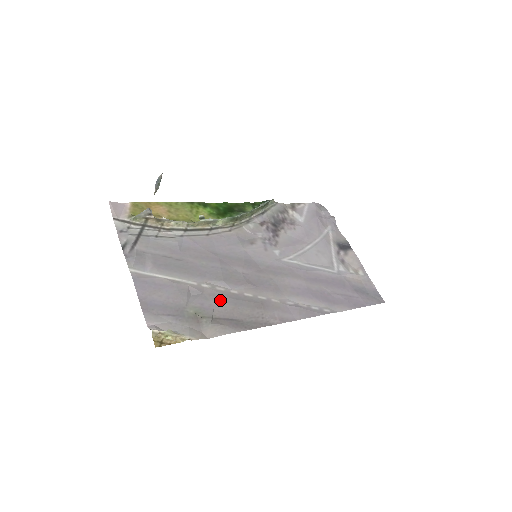
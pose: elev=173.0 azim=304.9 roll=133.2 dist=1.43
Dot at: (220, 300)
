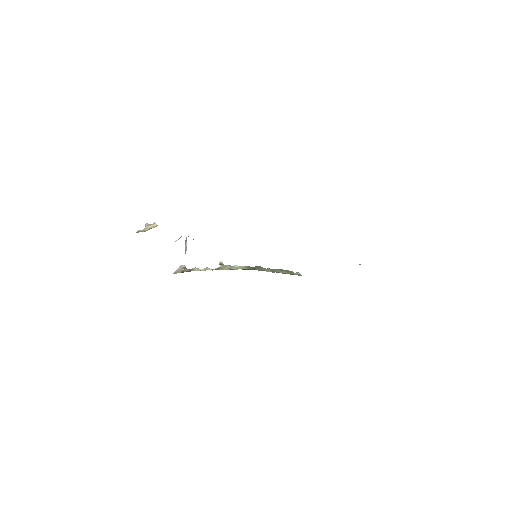
Dot at: occluded
